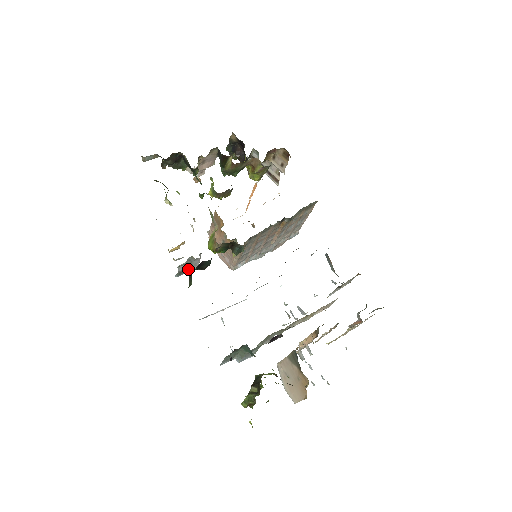
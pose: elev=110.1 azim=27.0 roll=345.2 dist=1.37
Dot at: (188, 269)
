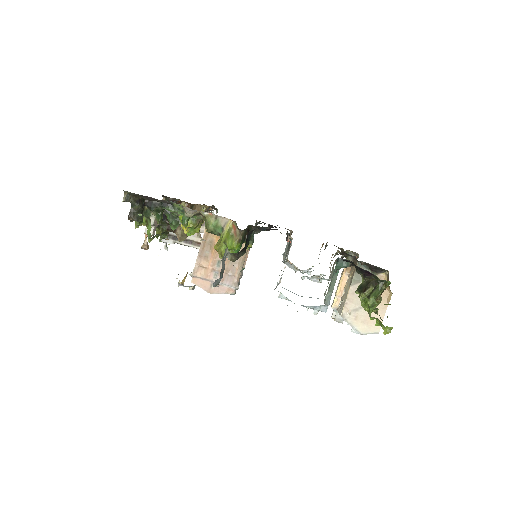
Dot at: (223, 271)
